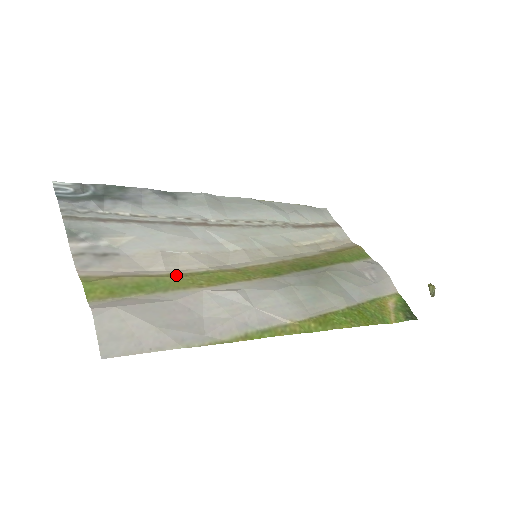
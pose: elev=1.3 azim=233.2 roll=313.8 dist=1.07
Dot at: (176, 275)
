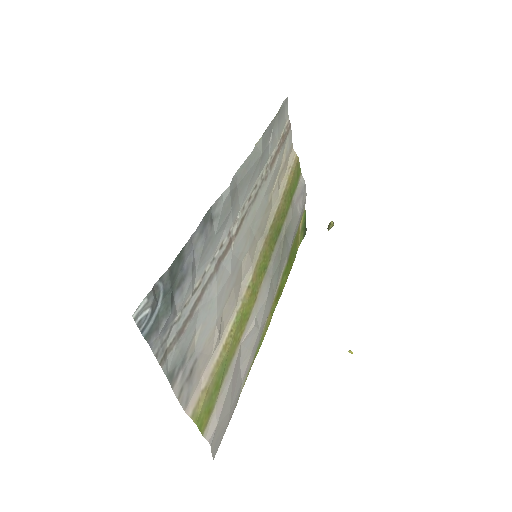
Dot at: (227, 344)
